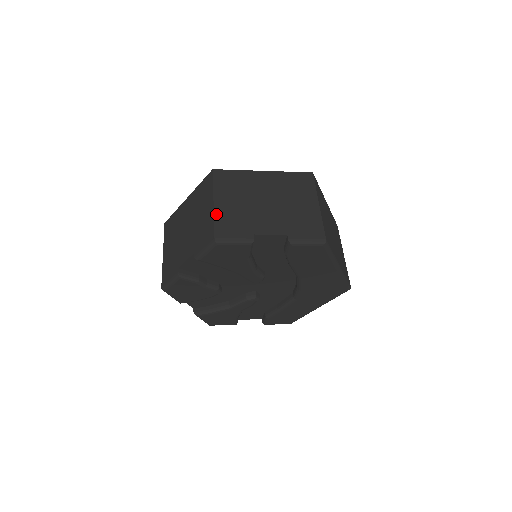
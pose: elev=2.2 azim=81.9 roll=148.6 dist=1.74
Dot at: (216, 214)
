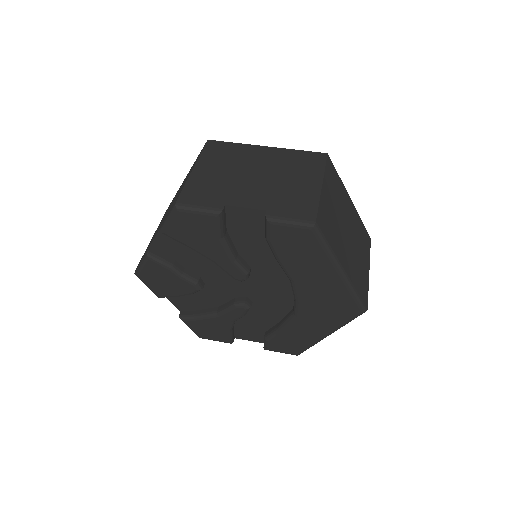
Dot at: (190, 180)
